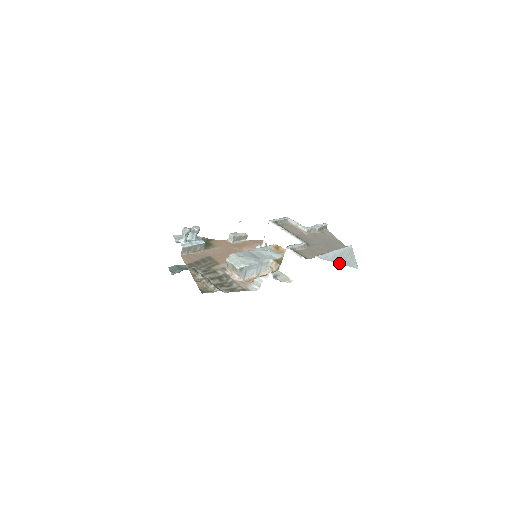
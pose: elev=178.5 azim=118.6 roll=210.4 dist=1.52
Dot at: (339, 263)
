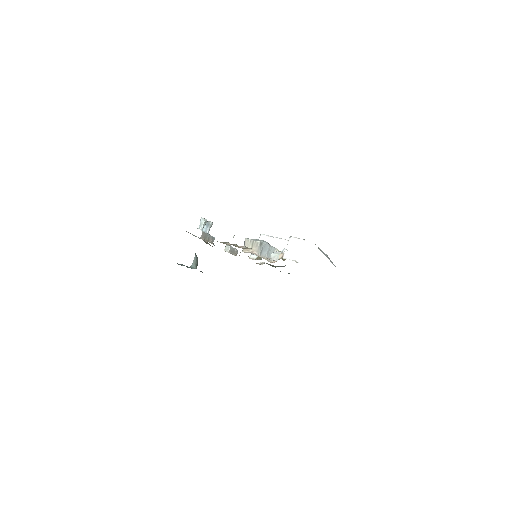
Dot at: occluded
